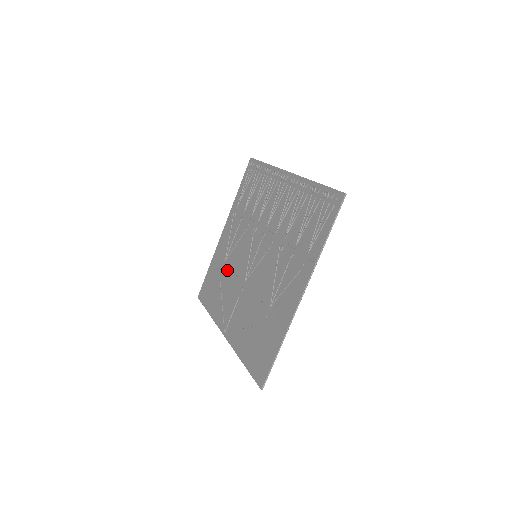
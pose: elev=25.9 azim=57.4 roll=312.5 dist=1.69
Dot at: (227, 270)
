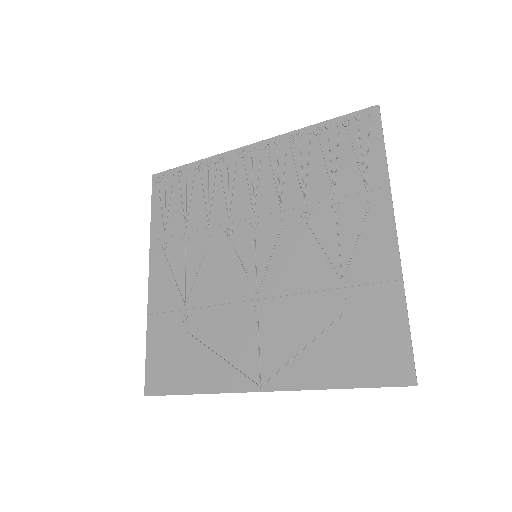
Dot at: (200, 312)
